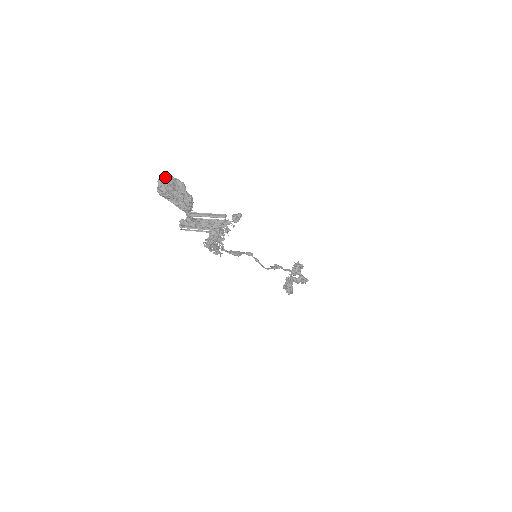
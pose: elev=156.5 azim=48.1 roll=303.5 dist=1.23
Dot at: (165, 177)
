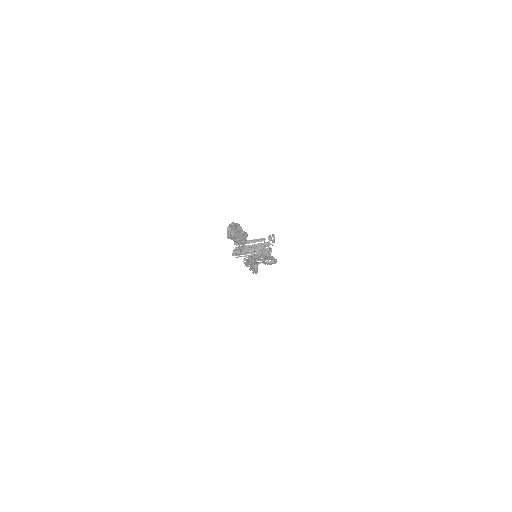
Dot at: (230, 224)
